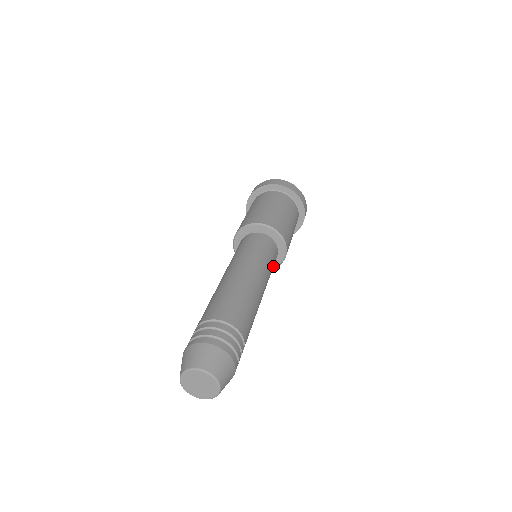
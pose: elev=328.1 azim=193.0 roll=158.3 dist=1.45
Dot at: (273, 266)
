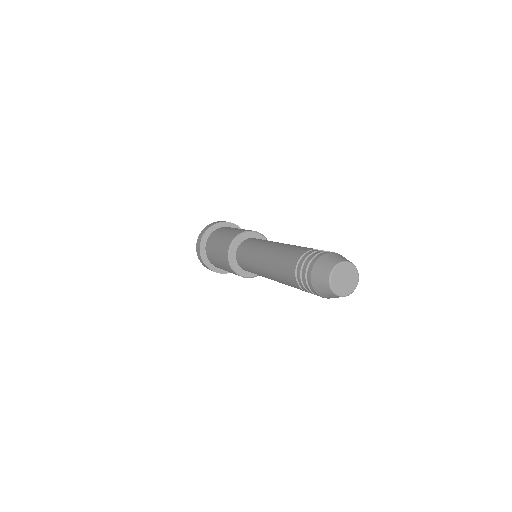
Dot at: occluded
